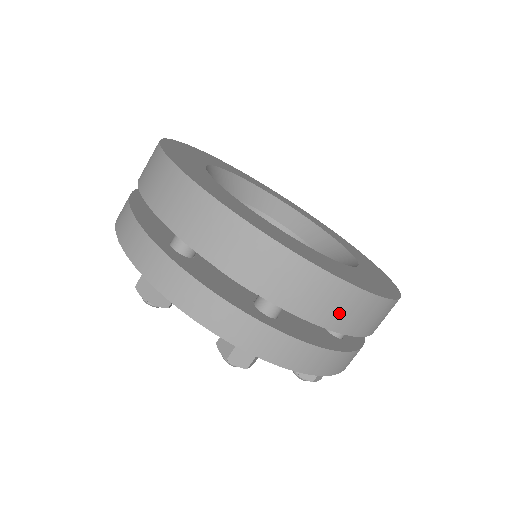
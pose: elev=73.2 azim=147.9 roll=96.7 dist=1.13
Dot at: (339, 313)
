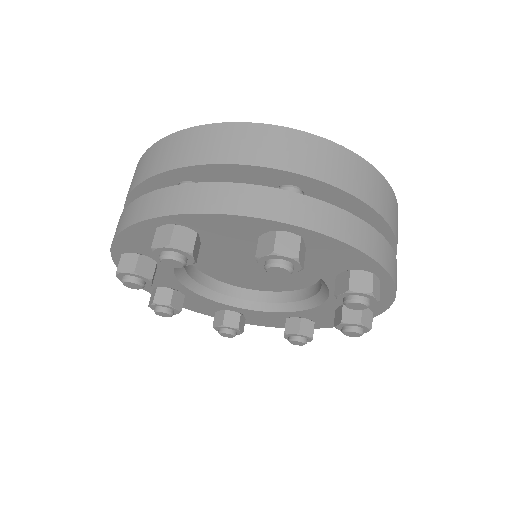
Dot at: (351, 177)
